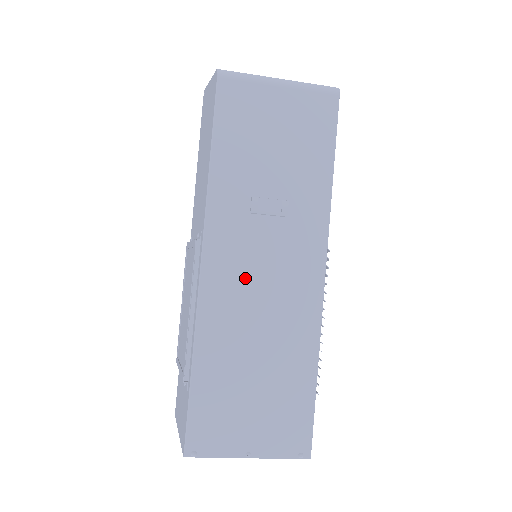
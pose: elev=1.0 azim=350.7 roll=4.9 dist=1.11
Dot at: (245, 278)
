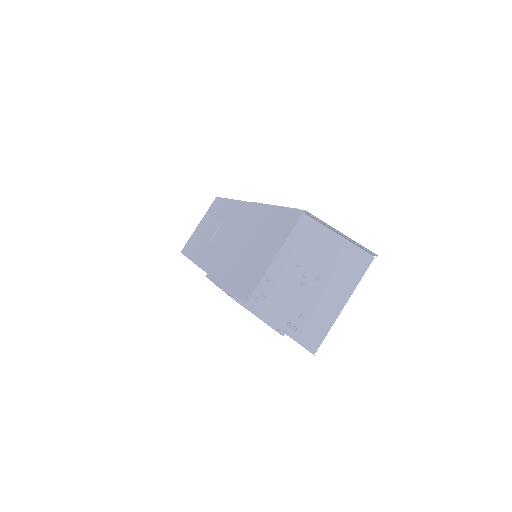
Dot at: (222, 248)
